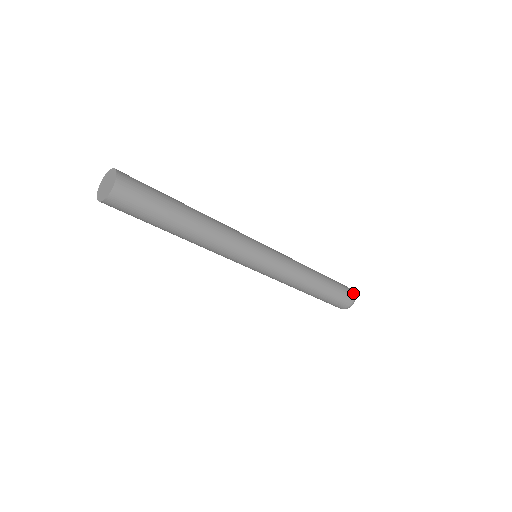
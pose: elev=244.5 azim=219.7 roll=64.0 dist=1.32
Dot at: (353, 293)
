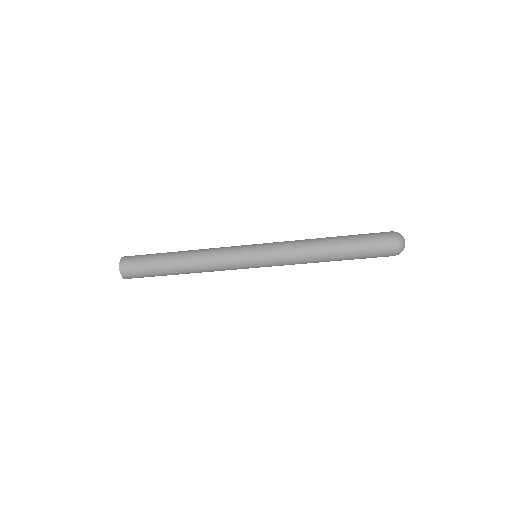
Dot at: (391, 232)
